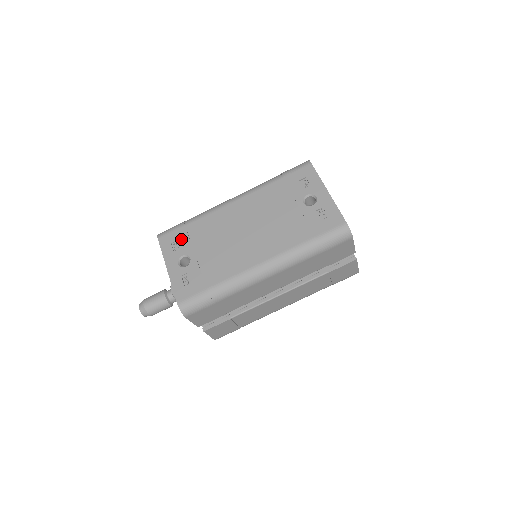
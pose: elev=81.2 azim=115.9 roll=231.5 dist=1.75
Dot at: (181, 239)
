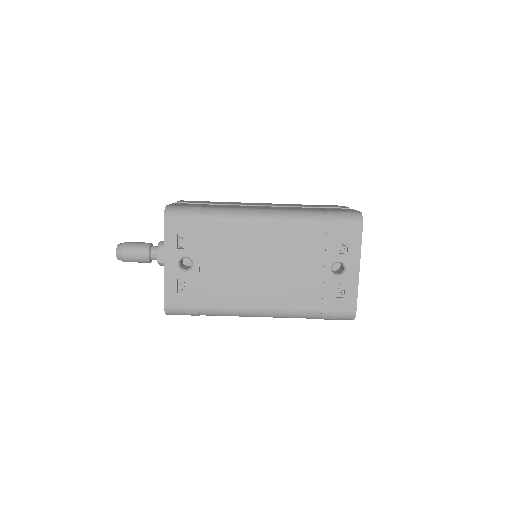
Dot at: (190, 236)
